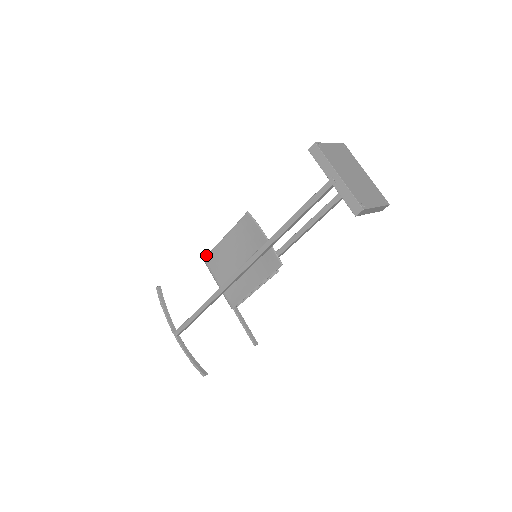
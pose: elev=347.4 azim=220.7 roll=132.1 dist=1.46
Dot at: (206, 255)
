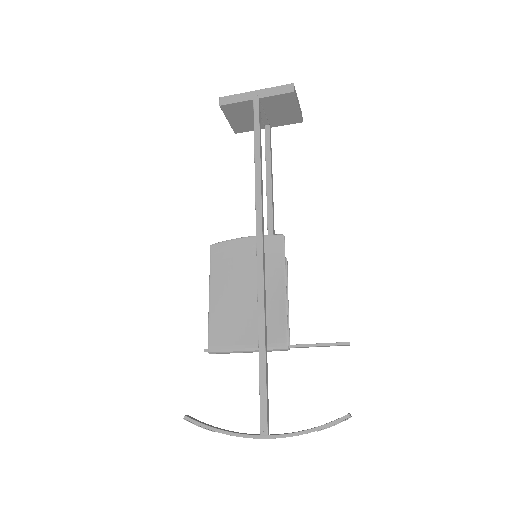
Dot at: (206, 350)
